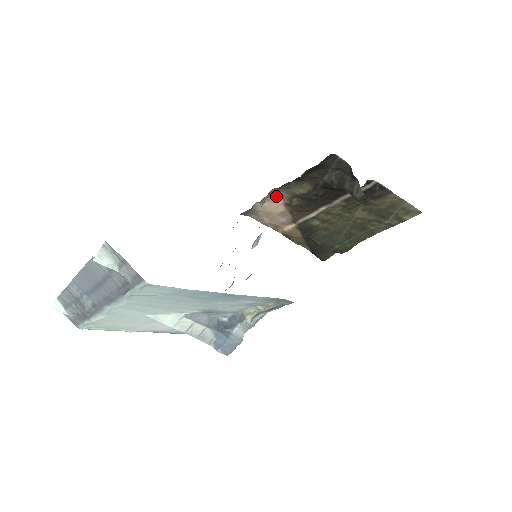
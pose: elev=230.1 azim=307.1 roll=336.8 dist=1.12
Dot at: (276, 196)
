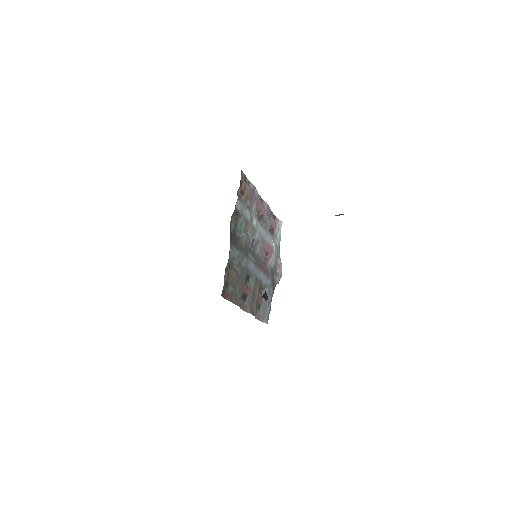
Dot at: occluded
